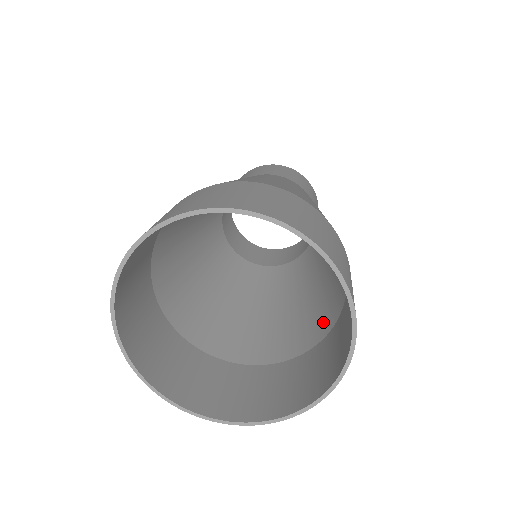
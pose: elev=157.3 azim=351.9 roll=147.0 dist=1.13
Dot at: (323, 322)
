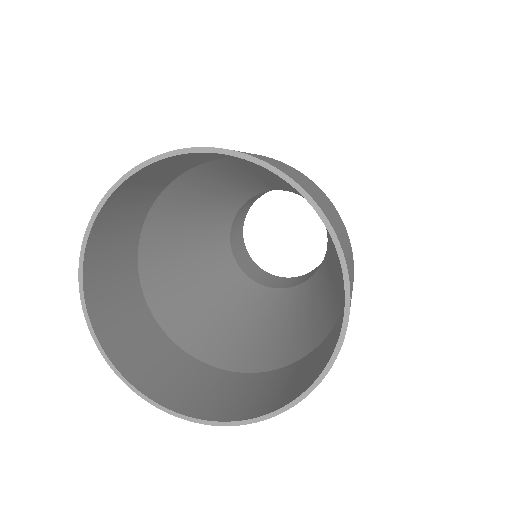
Dot at: (324, 326)
